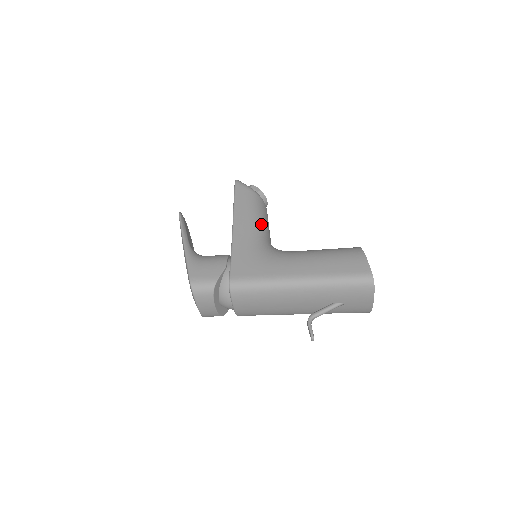
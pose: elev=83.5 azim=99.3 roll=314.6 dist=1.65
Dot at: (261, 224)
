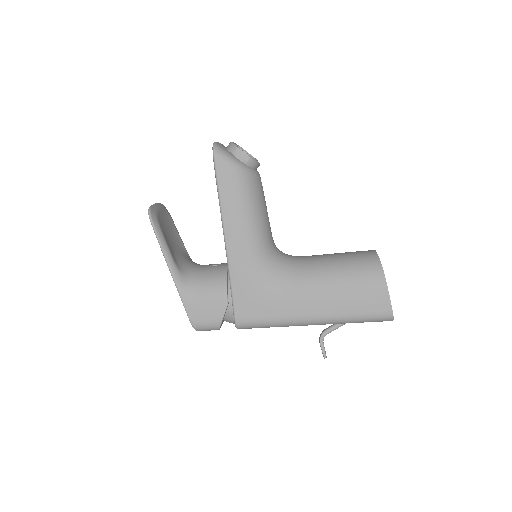
Dot at: (259, 228)
